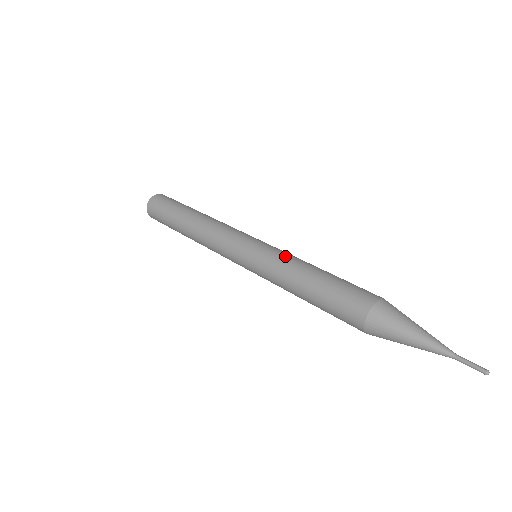
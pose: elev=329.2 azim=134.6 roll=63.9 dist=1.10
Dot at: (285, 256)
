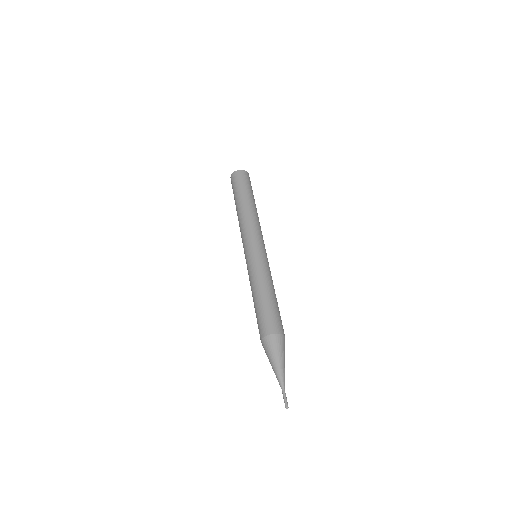
Dot at: (254, 273)
